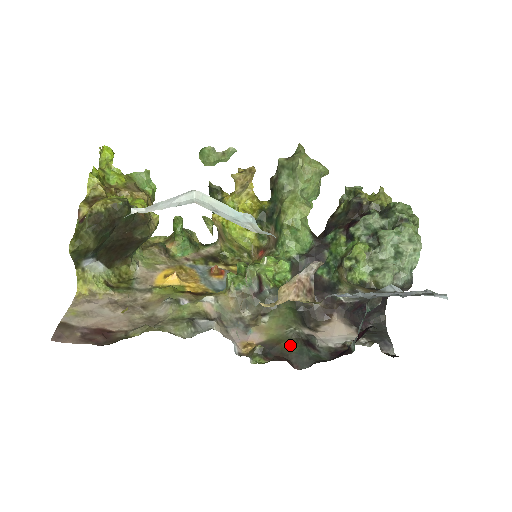
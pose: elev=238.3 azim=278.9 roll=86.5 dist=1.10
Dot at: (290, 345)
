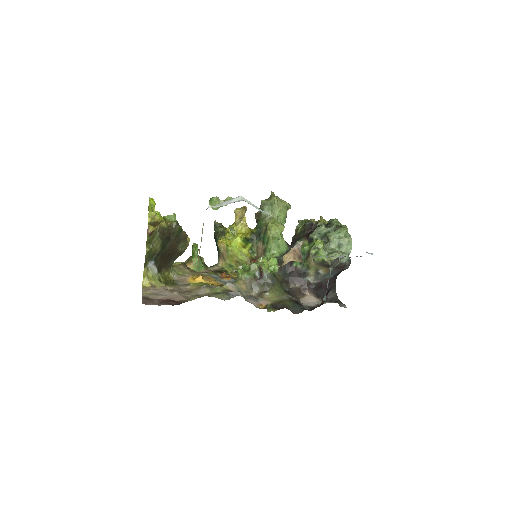
Dot at: (287, 303)
